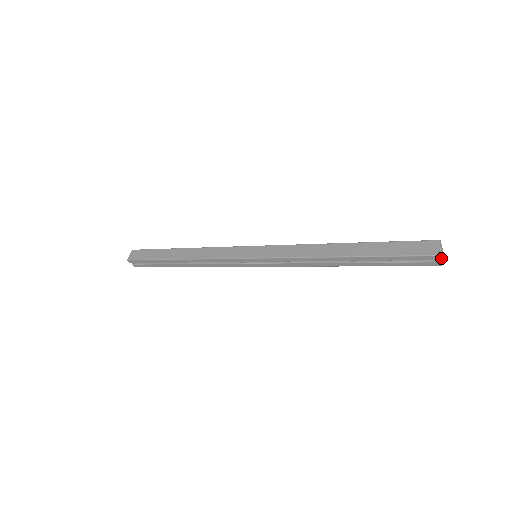
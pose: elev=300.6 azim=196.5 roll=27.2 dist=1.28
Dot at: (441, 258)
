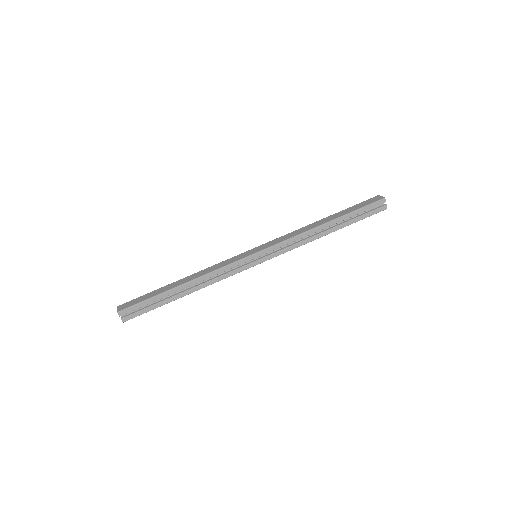
Dot at: (384, 205)
